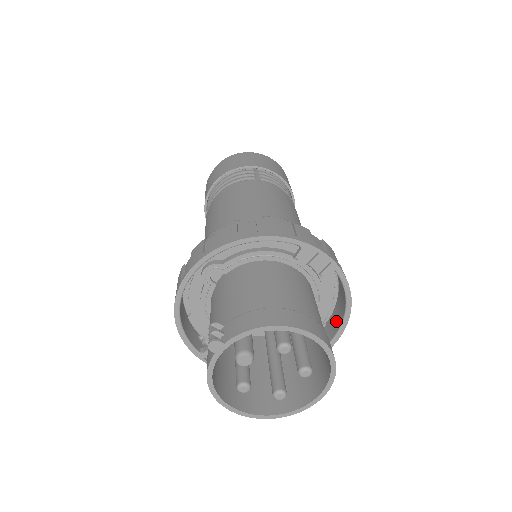
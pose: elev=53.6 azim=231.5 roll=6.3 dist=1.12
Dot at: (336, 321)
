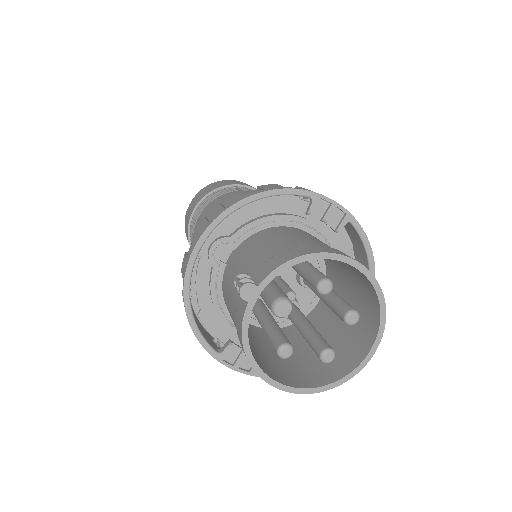
Dot at: occluded
